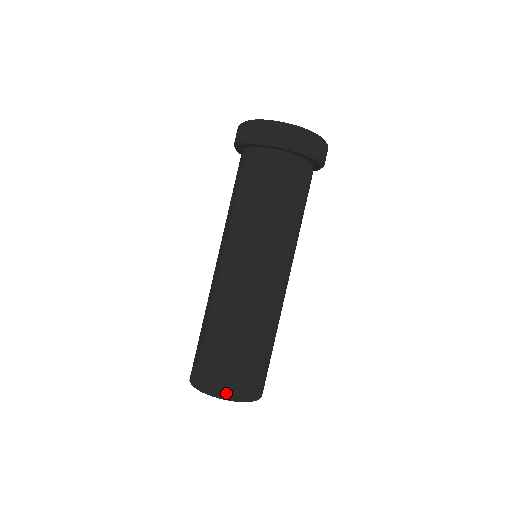
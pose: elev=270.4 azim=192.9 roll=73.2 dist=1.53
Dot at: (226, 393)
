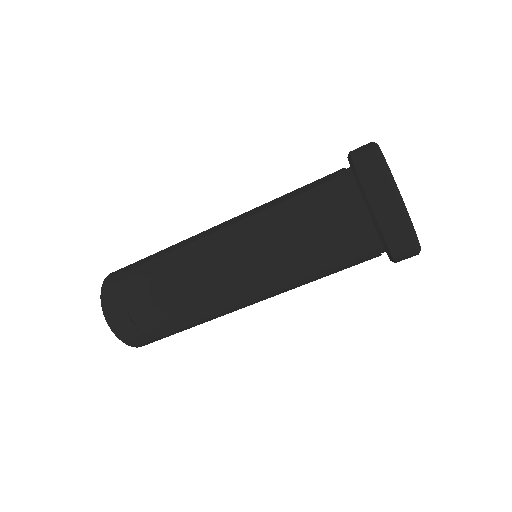
Dot at: (111, 319)
